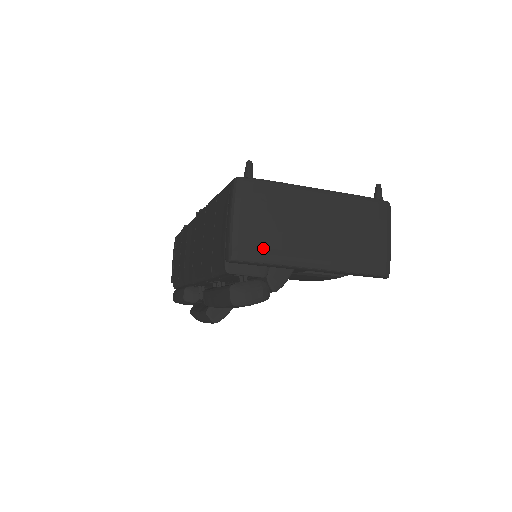
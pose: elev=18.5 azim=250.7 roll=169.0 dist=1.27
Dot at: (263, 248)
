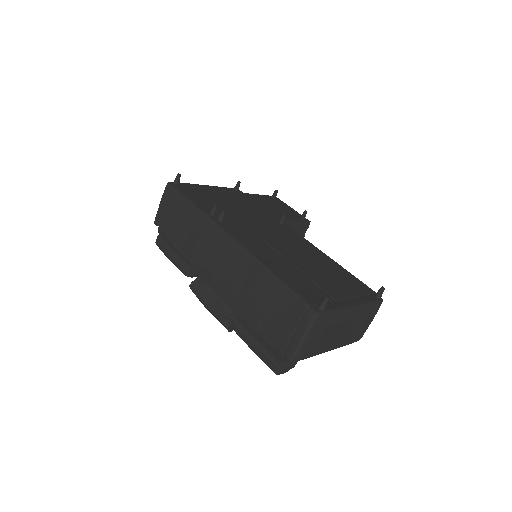
Dot at: (312, 352)
